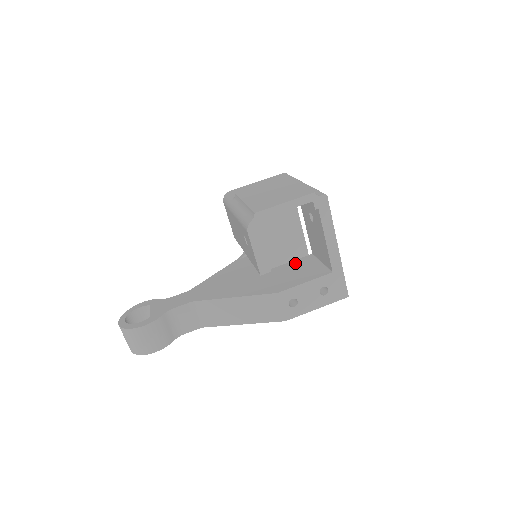
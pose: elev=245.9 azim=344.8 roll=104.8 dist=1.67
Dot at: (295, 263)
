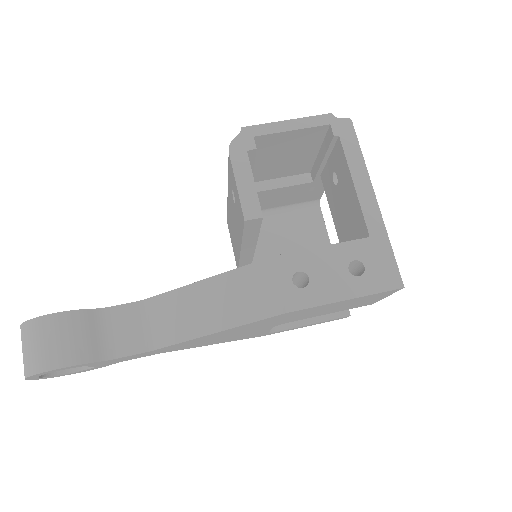
Dot at: occluded
